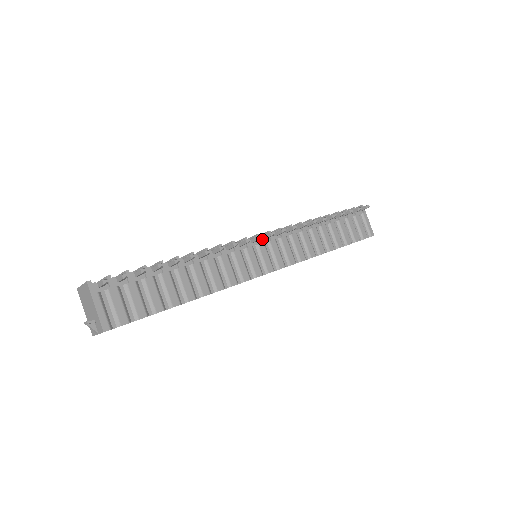
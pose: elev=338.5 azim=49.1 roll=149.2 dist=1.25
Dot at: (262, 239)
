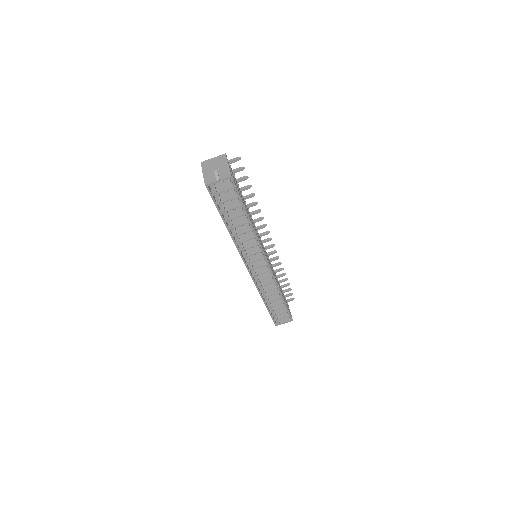
Dot at: occluded
